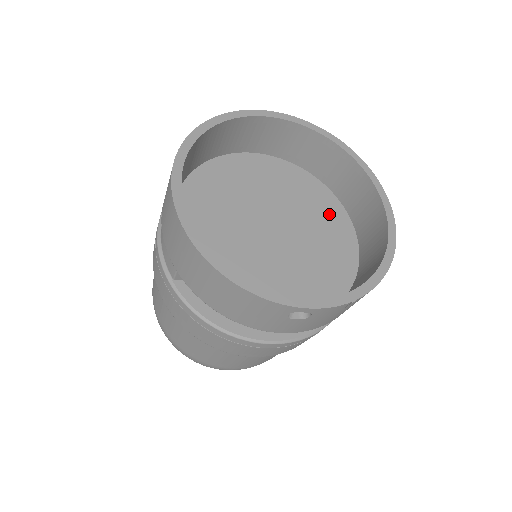
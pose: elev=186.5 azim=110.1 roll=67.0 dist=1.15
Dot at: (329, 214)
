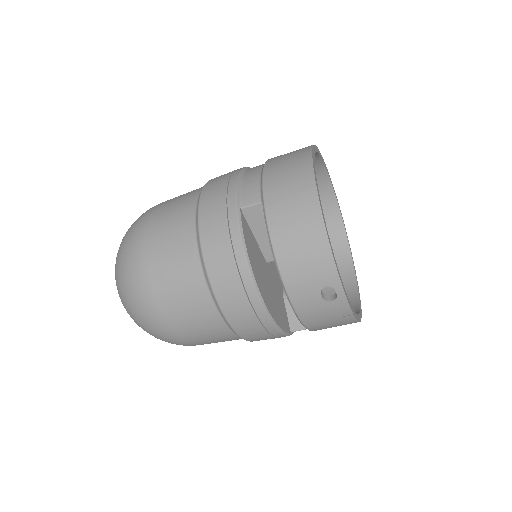
Dot at: occluded
